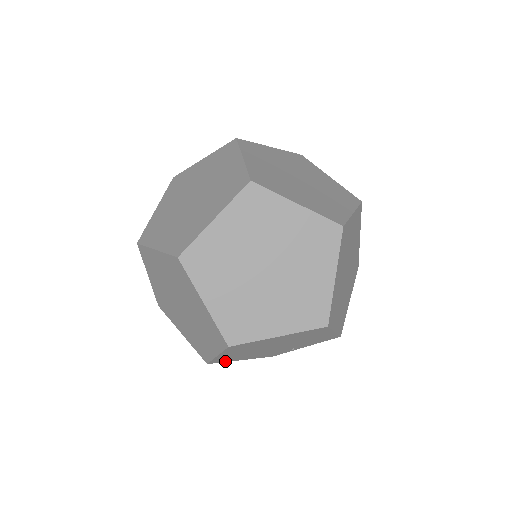
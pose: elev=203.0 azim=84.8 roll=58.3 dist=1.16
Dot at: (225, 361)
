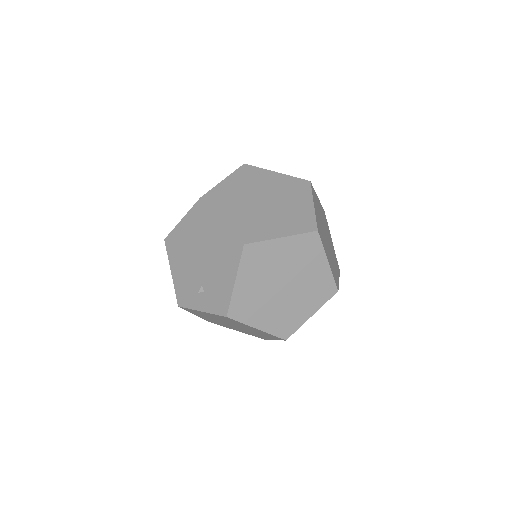
Dot at: occluded
